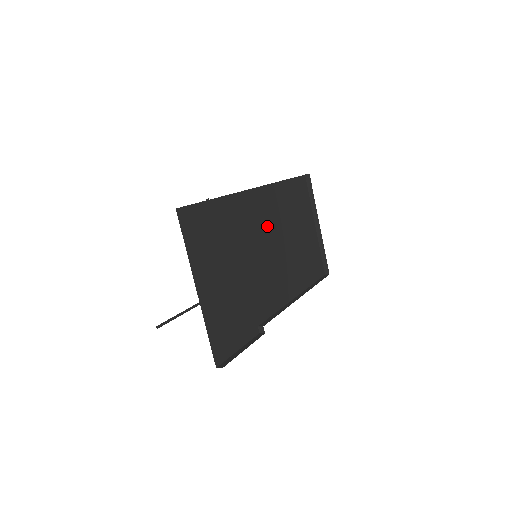
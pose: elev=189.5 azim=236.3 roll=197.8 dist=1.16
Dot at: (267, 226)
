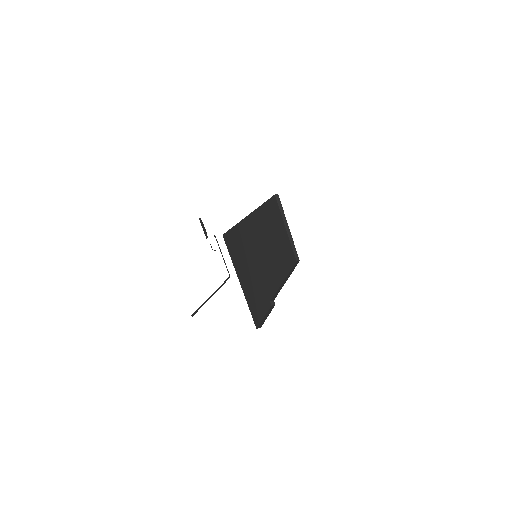
Dot at: (263, 235)
